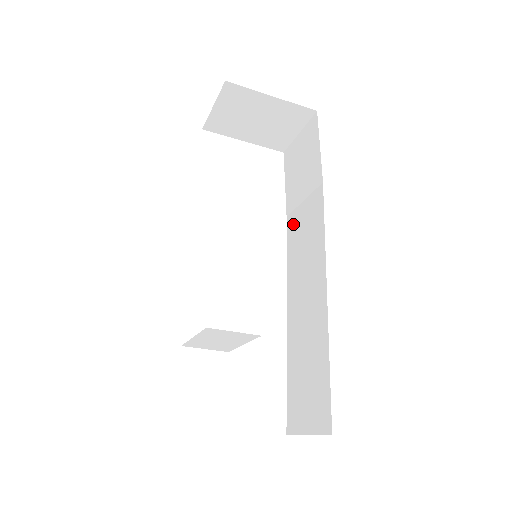
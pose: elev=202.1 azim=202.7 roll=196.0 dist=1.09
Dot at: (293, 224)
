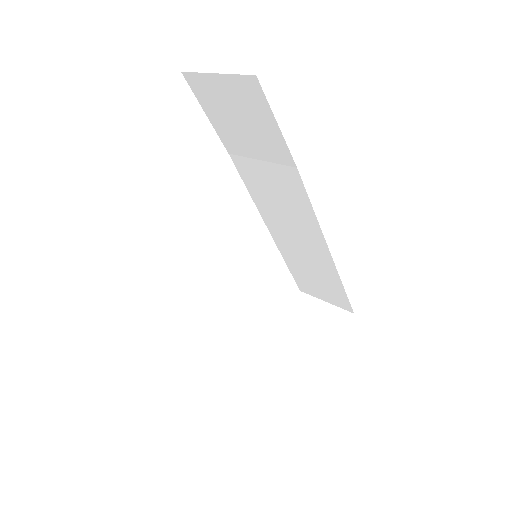
Dot at: (248, 171)
